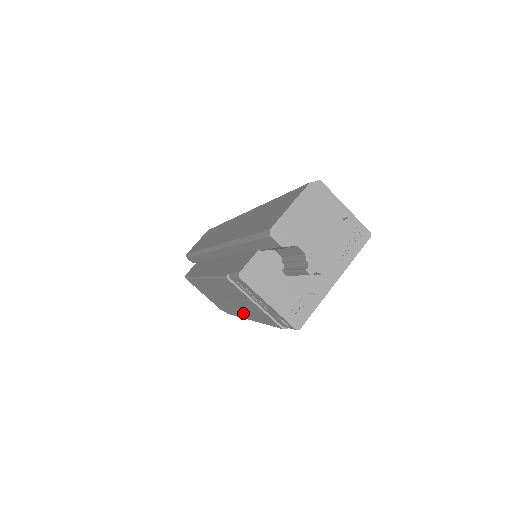
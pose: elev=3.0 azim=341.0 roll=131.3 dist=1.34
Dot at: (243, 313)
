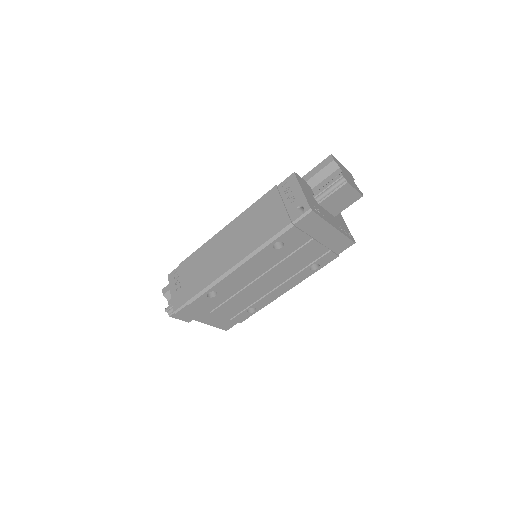
Dot at: (236, 255)
